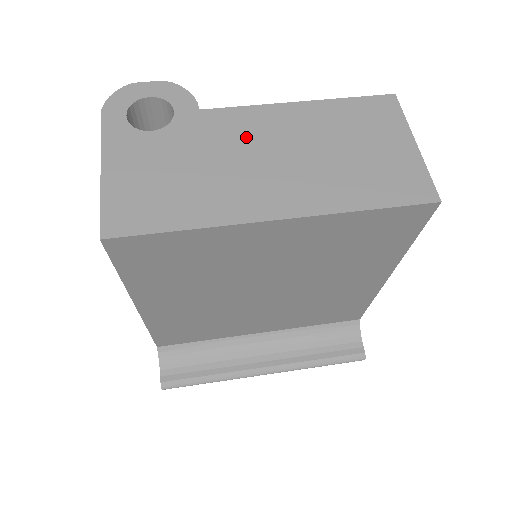
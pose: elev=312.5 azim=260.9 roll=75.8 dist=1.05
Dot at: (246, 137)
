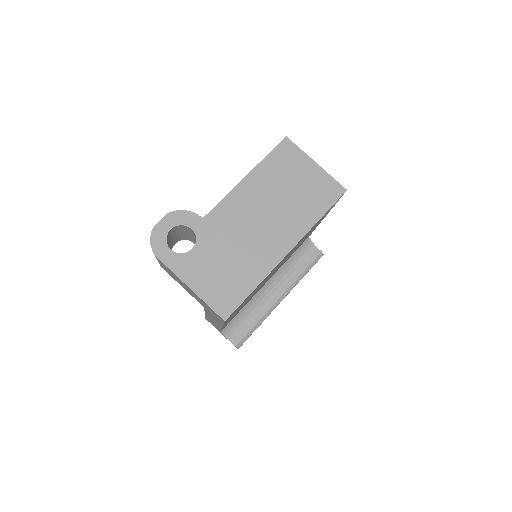
Dot at: (239, 218)
